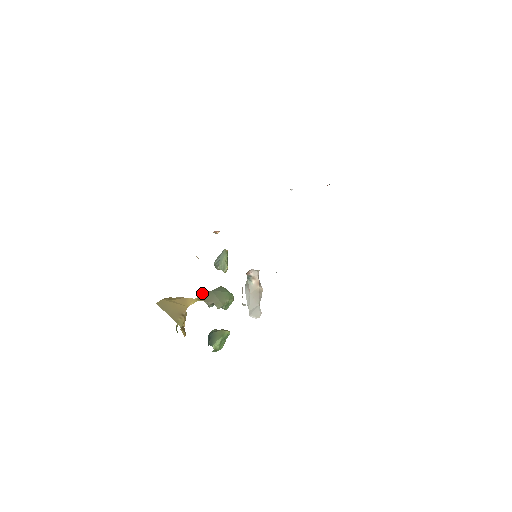
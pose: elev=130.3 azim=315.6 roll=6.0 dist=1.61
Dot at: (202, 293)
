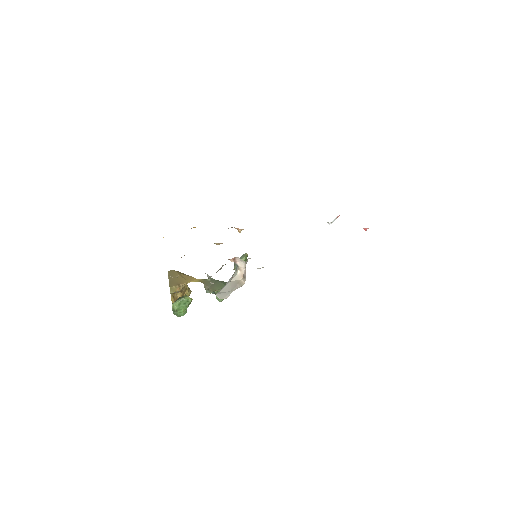
Dot at: occluded
